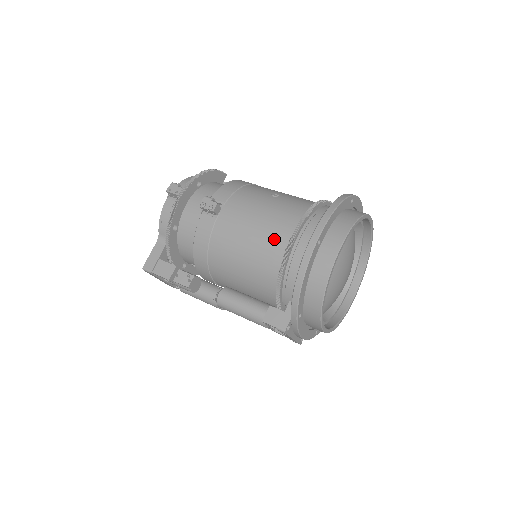
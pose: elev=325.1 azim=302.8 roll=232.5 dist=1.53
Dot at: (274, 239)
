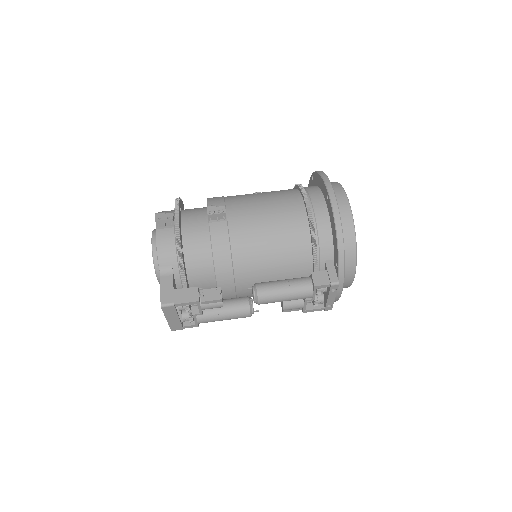
Dot at: (291, 214)
